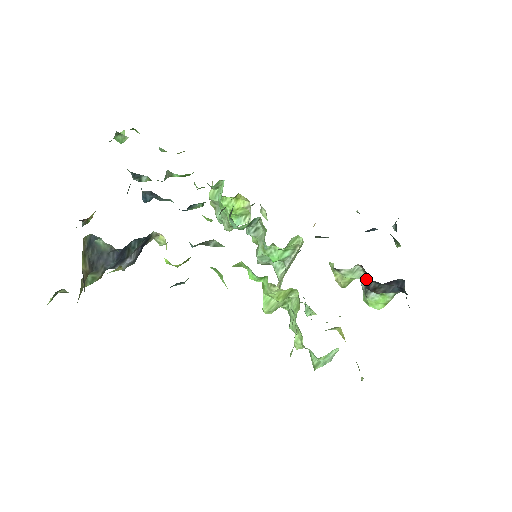
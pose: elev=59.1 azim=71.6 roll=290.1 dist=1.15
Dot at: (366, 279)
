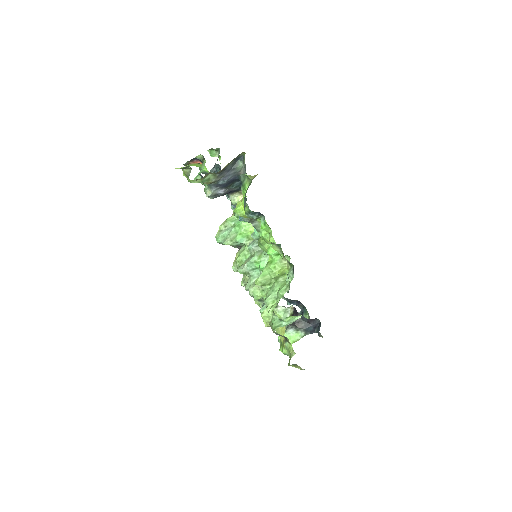
Dot at: occluded
